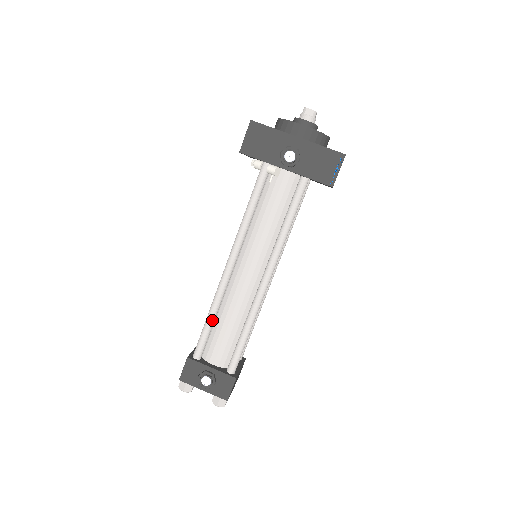
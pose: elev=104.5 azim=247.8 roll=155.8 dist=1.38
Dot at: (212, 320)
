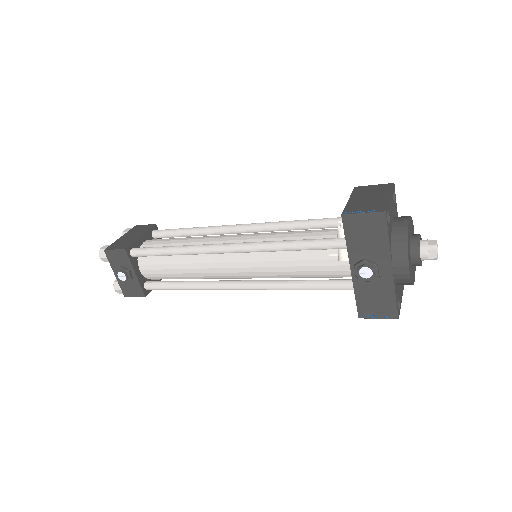
Dot at: (171, 255)
